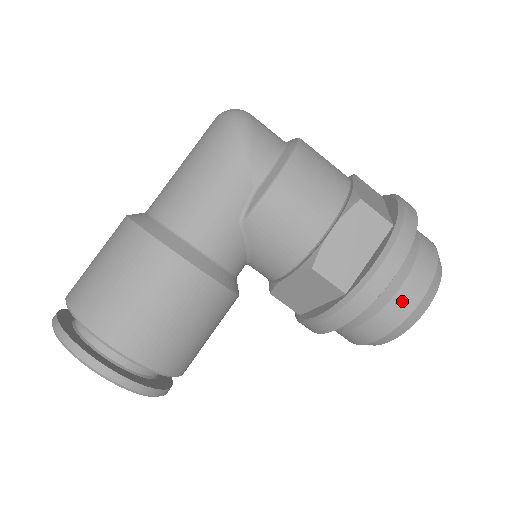
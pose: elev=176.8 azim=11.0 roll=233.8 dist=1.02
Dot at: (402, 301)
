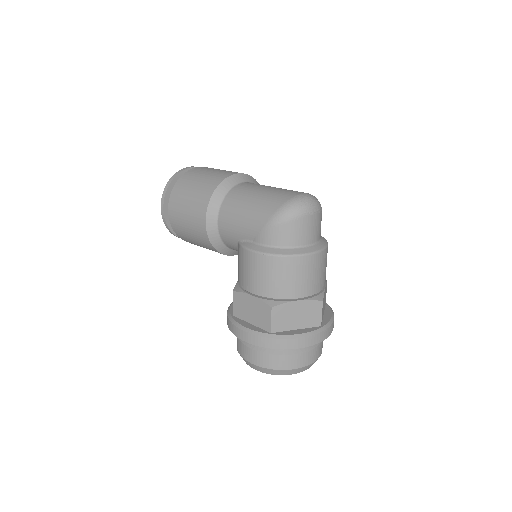
Dot at: (244, 350)
